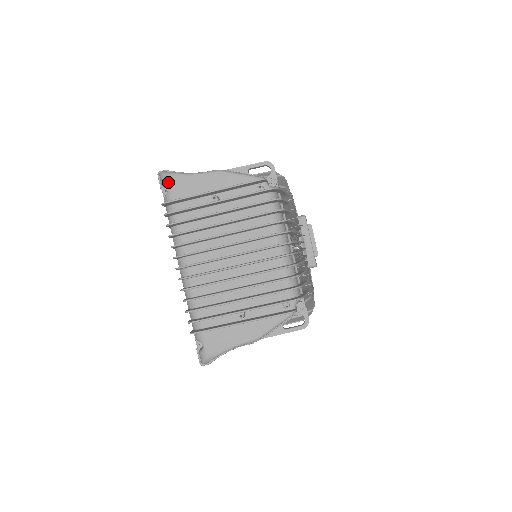
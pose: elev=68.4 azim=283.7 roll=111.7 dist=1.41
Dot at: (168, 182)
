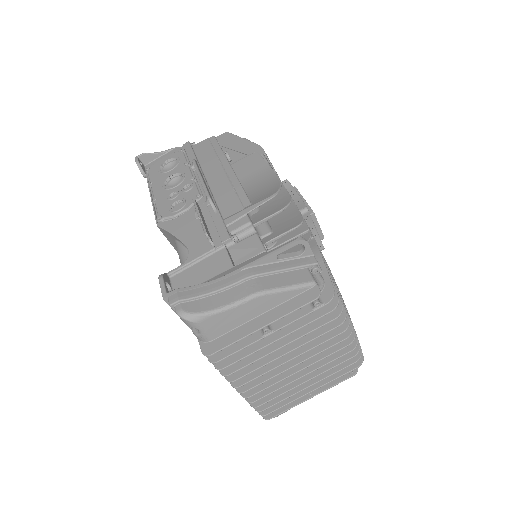
Dot at: (198, 327)
